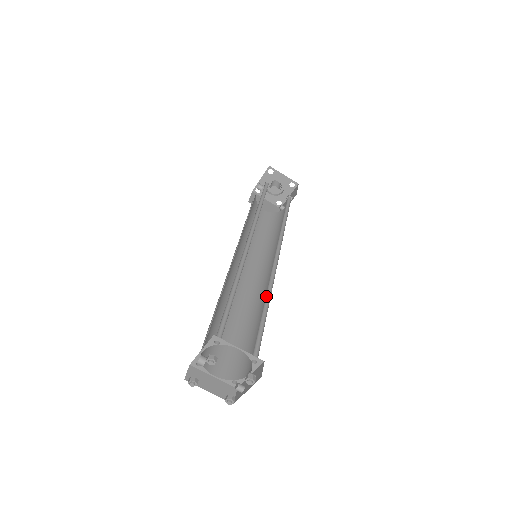
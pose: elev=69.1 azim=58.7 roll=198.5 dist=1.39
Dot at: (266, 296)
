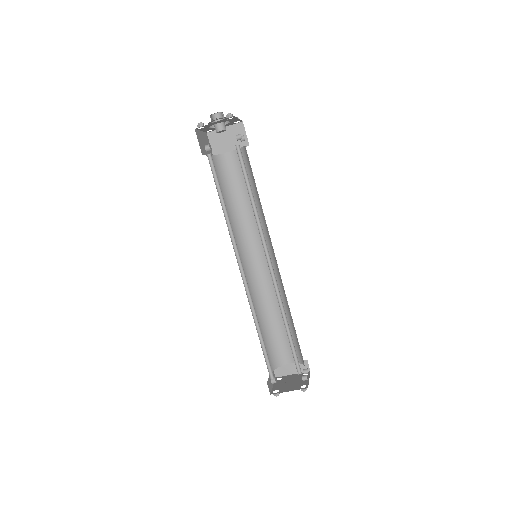
Dot at: (282, 311)
